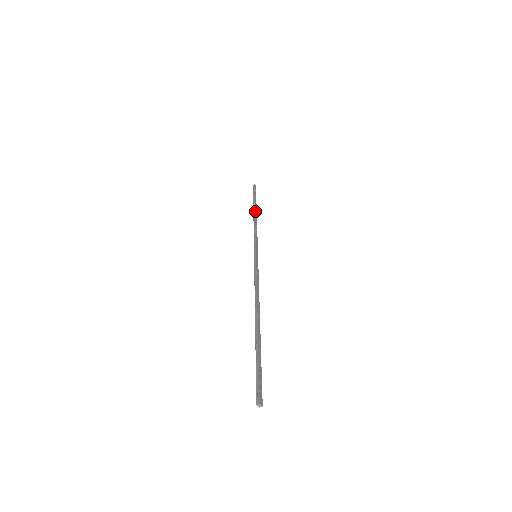
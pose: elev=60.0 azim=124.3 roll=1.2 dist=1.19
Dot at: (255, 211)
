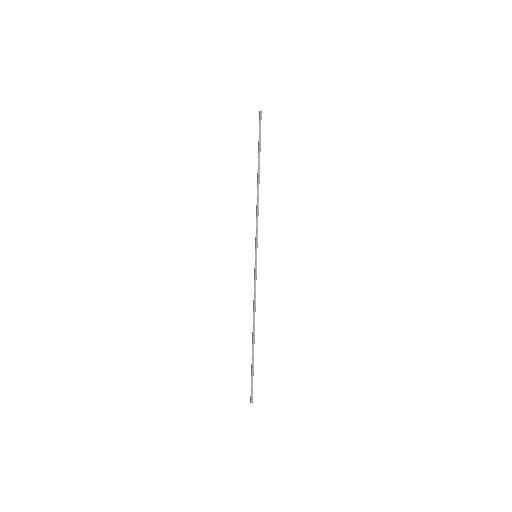
Dot at: occluded
